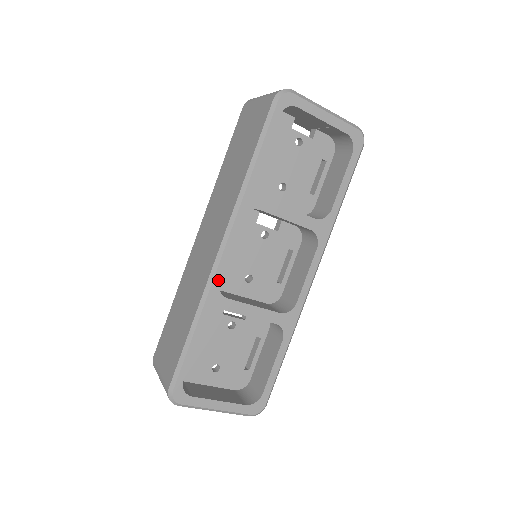
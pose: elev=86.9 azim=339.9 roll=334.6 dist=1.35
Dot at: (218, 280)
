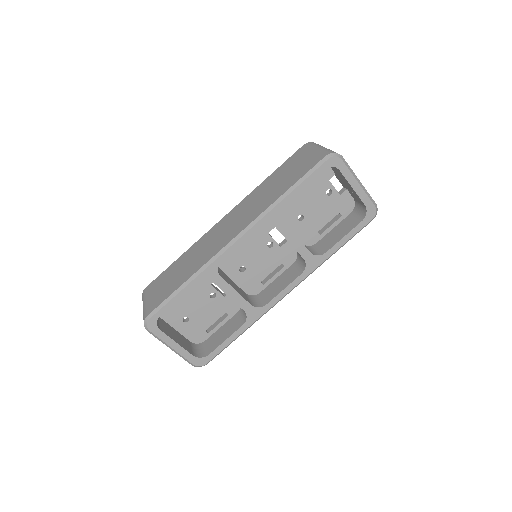
Dot at: (221, 260)
